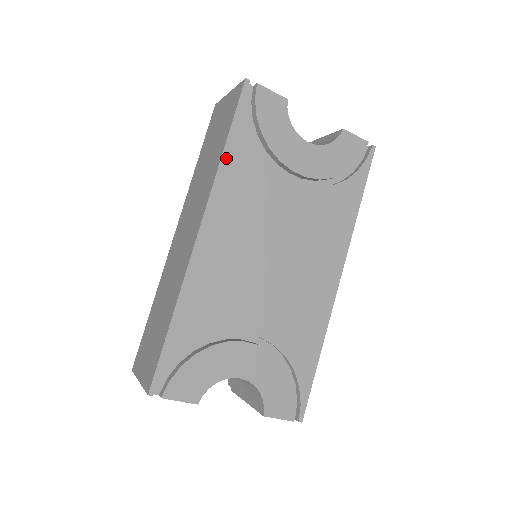
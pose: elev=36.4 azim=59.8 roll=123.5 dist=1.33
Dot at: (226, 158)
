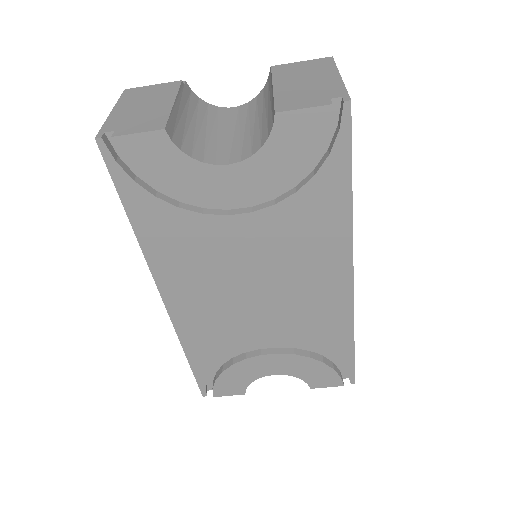
Dot at: (141, 234)
